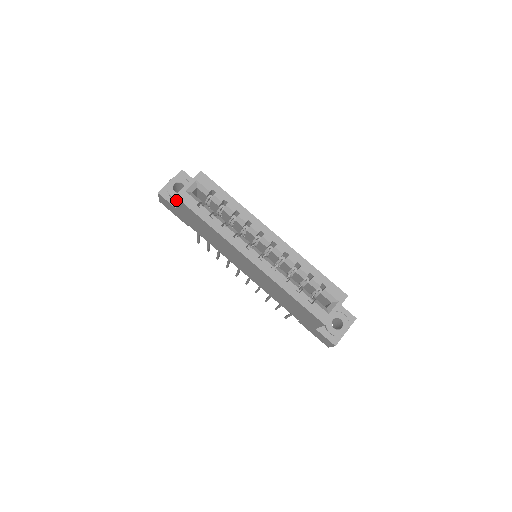
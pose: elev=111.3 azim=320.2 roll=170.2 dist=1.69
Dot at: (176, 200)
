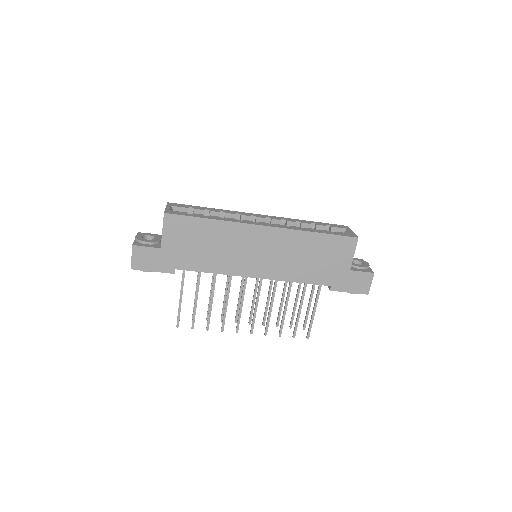
Dot at: (164, 222)
